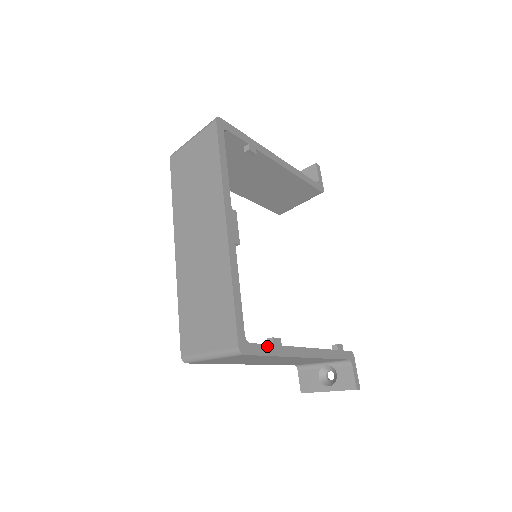
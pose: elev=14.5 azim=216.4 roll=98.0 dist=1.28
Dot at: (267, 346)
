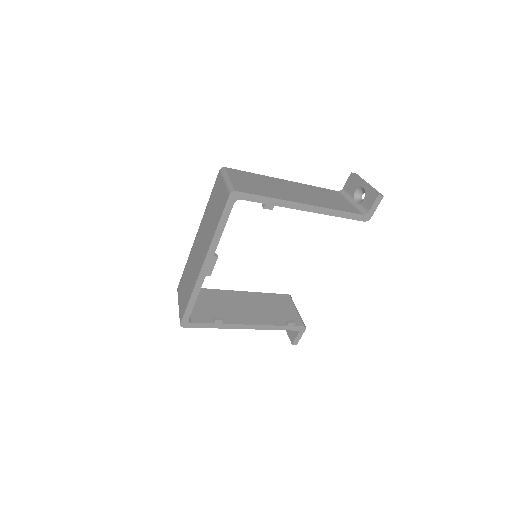
Dot at: (207, 324)
